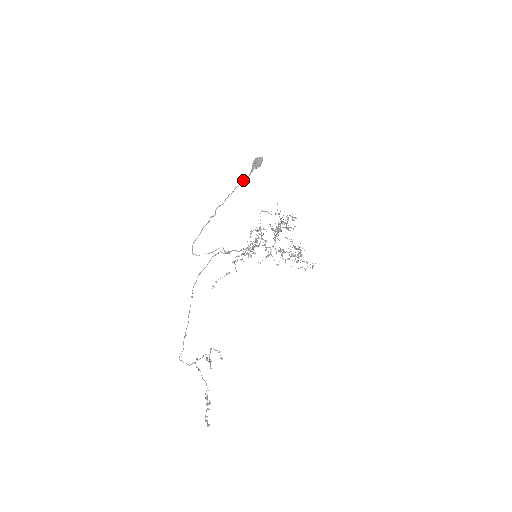
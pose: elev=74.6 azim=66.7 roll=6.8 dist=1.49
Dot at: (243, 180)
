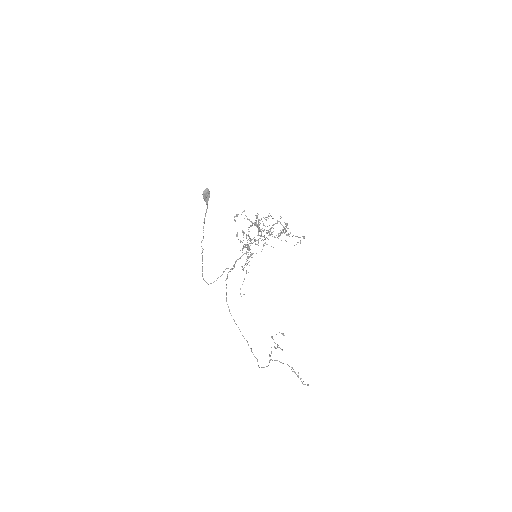
Dot at: (205, 214)
